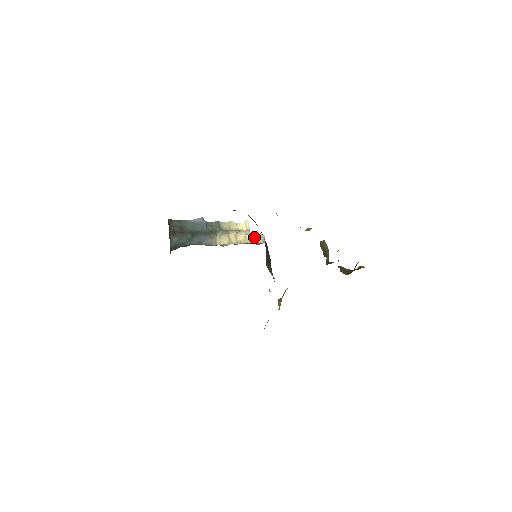
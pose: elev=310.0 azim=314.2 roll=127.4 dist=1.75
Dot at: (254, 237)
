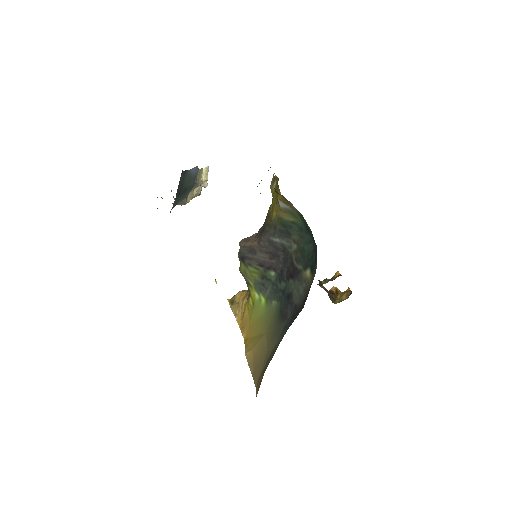
Dot at: occluded
